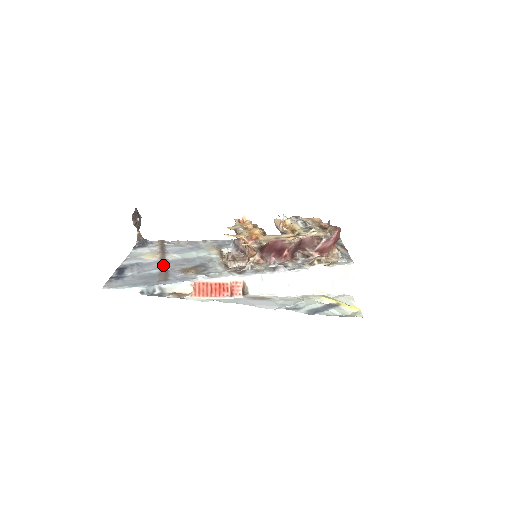
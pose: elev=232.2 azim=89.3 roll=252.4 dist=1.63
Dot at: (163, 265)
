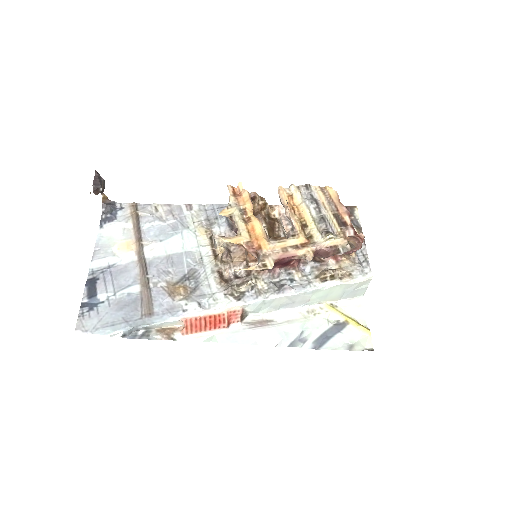
Dot at: (143, 277)
